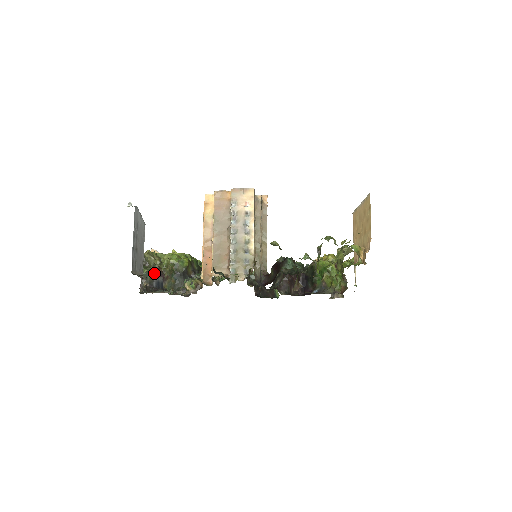
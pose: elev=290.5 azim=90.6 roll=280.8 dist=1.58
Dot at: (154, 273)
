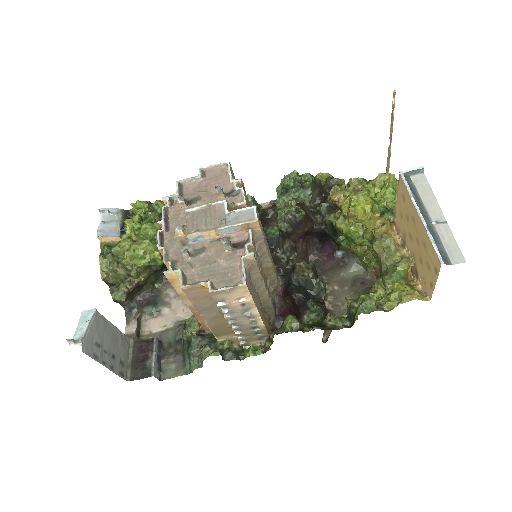
Dot at: (129, 293)
